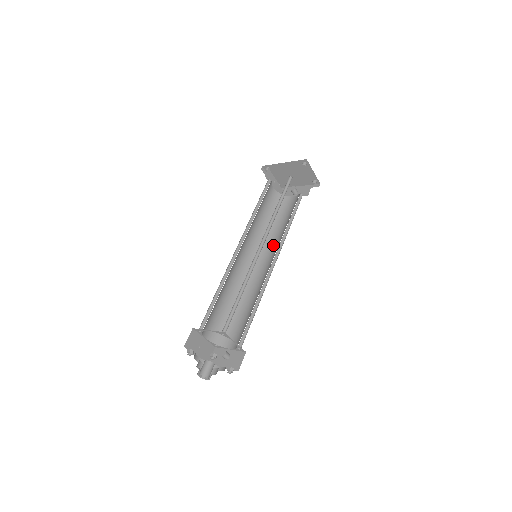
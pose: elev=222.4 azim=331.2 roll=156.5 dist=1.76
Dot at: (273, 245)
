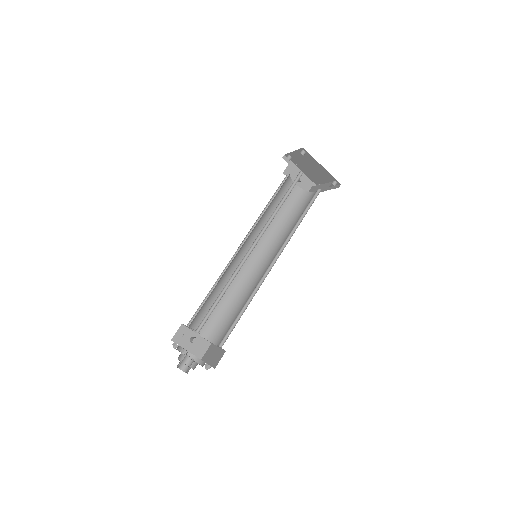
Dot at: (263, 236)
